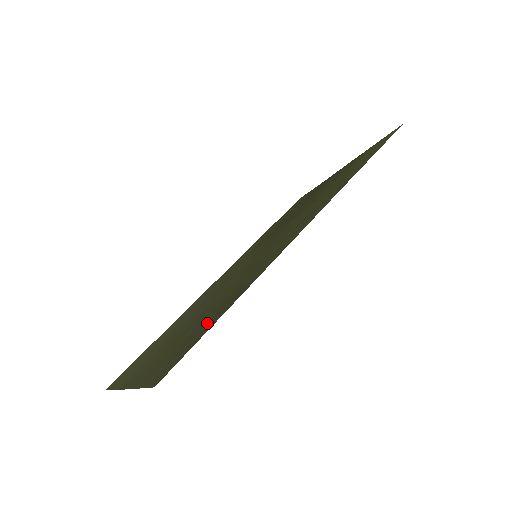
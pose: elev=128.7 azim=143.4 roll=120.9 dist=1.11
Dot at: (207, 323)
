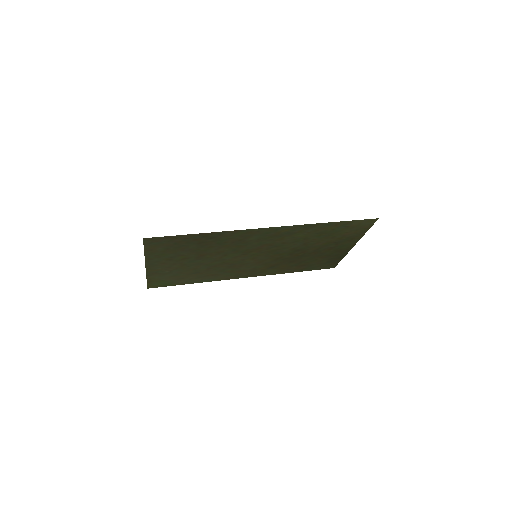
Dot at: (188, 242)
